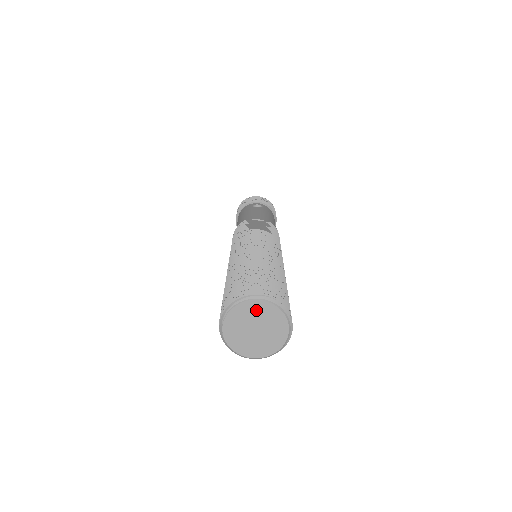
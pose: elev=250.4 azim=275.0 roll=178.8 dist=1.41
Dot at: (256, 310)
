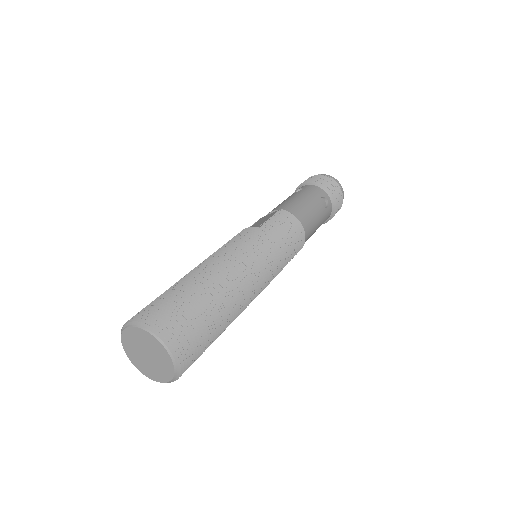
Dot at: (134, 337)
